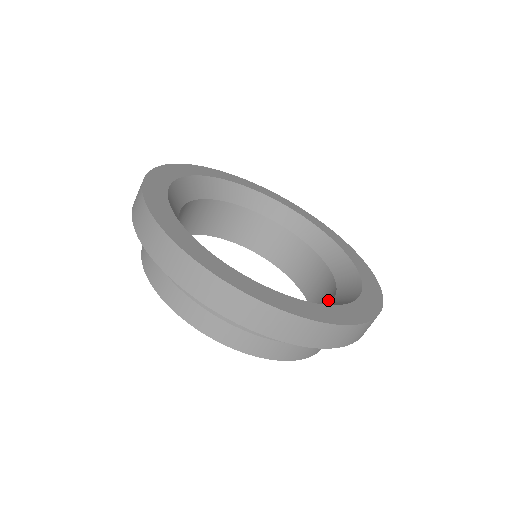
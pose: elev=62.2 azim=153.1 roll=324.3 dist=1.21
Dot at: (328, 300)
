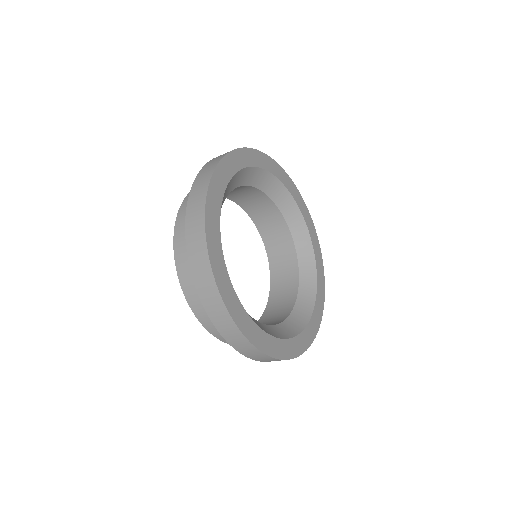
Dot at: (278, 228)
